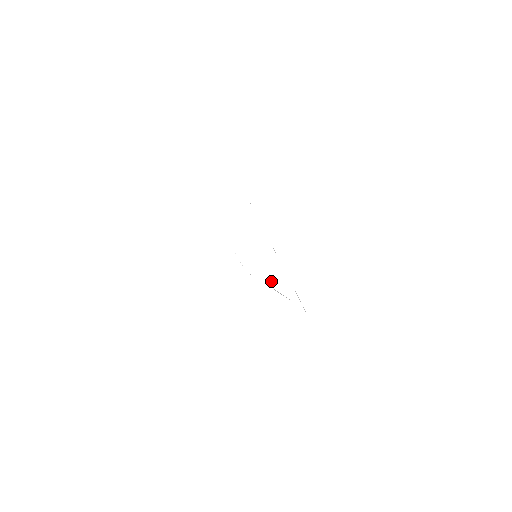
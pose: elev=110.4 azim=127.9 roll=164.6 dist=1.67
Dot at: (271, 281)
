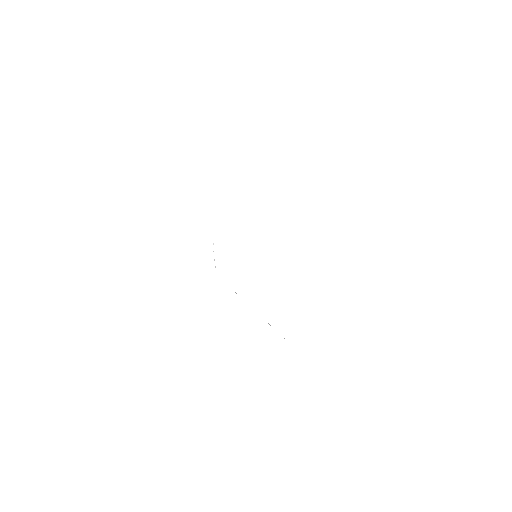
Dot at: occluded
